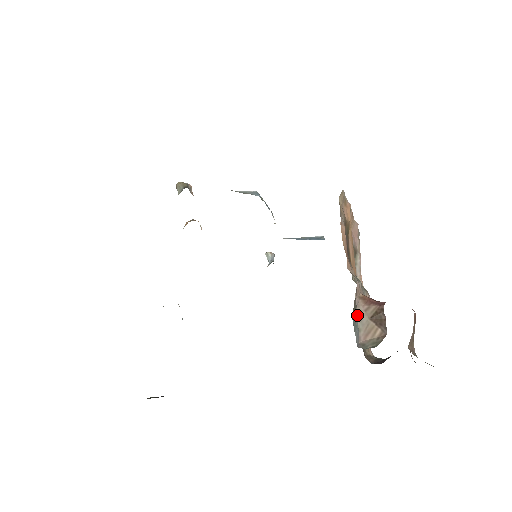
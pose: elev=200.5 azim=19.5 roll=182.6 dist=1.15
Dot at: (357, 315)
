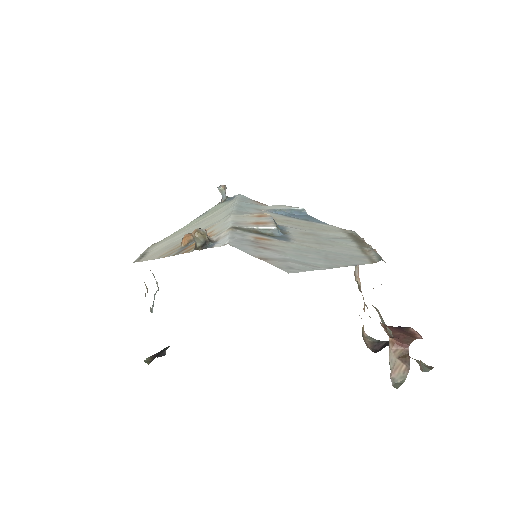
Dot at: (389, 358)
